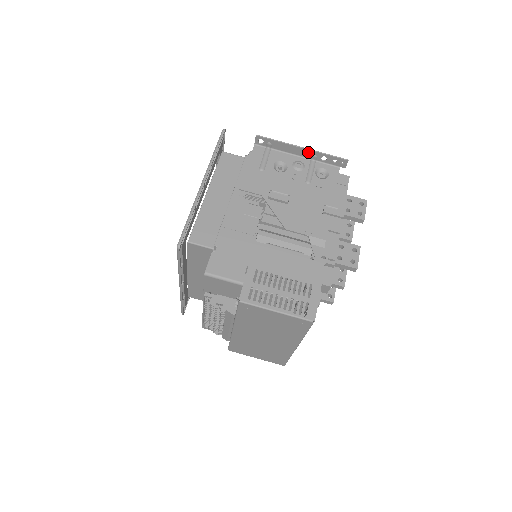
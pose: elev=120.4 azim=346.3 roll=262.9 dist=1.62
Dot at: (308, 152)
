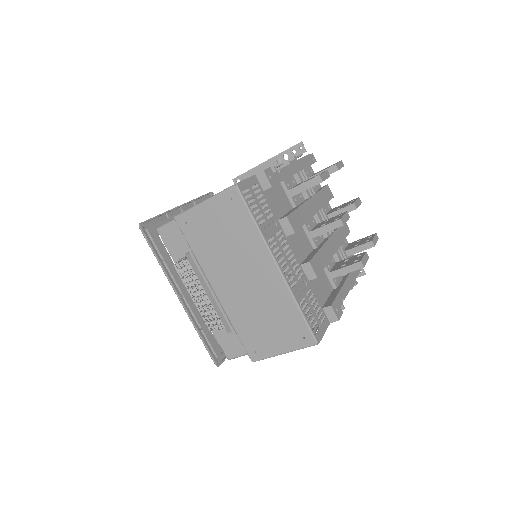
Dot at: (272, 161)
